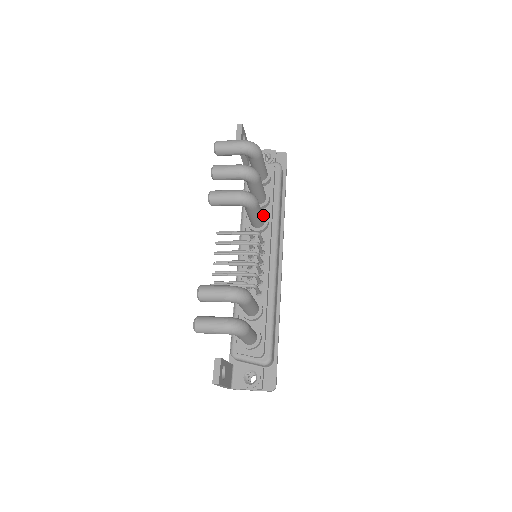
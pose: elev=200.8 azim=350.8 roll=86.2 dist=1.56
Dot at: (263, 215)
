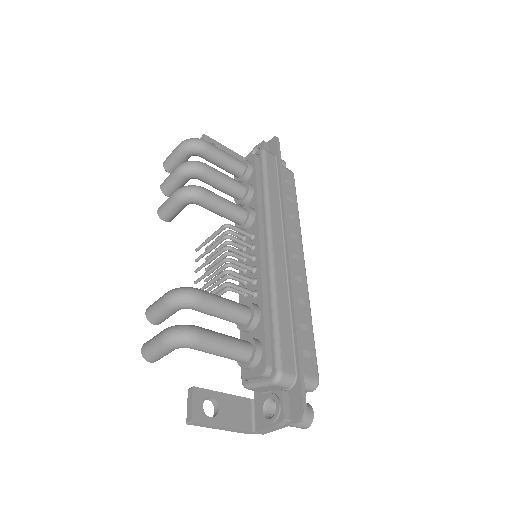
Dot at: (246, 207)
